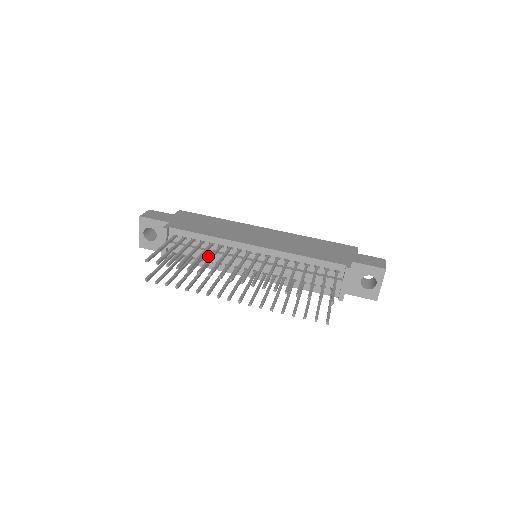
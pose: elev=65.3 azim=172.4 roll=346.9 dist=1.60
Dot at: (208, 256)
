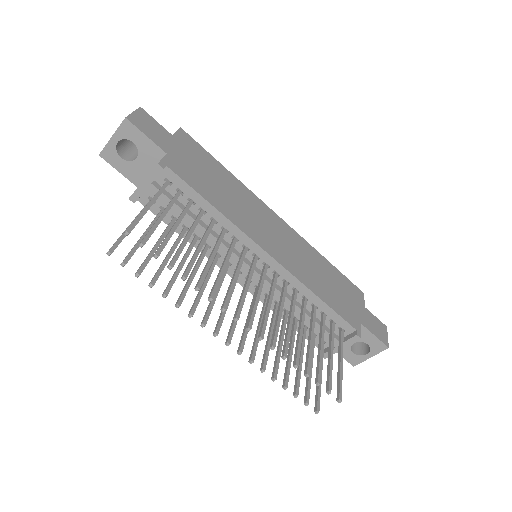
Dot at: (200, 233)
